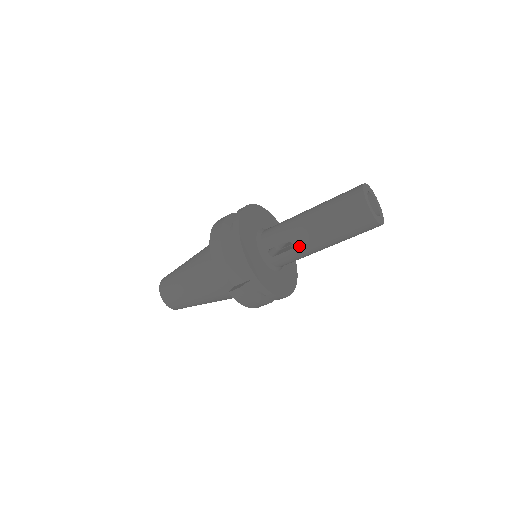
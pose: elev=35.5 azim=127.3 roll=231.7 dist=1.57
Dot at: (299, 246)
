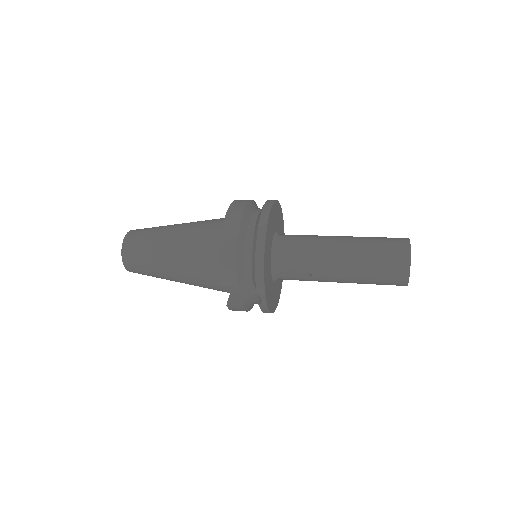
Dot at: (317, 278)
